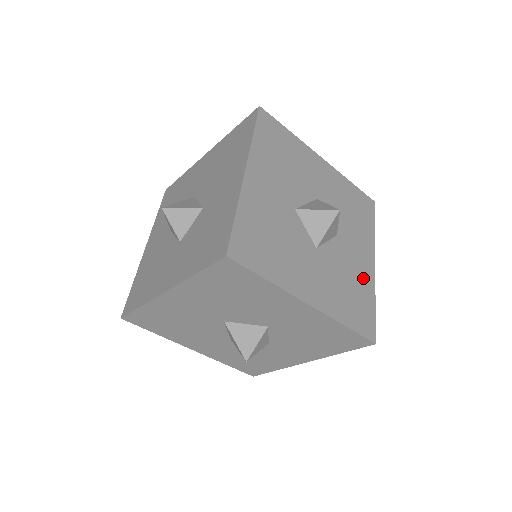
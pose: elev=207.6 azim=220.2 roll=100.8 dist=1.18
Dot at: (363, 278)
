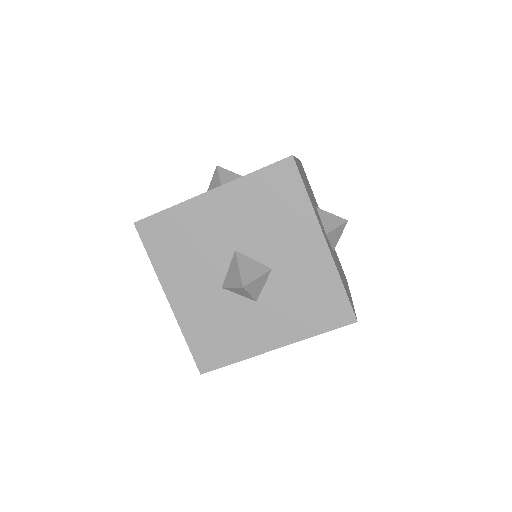
Dot at: (347, 289)
